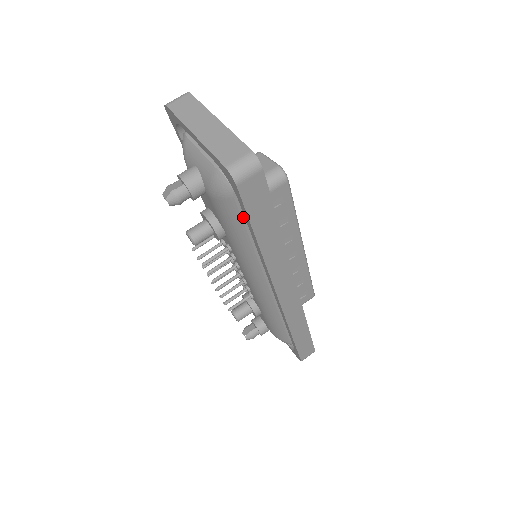
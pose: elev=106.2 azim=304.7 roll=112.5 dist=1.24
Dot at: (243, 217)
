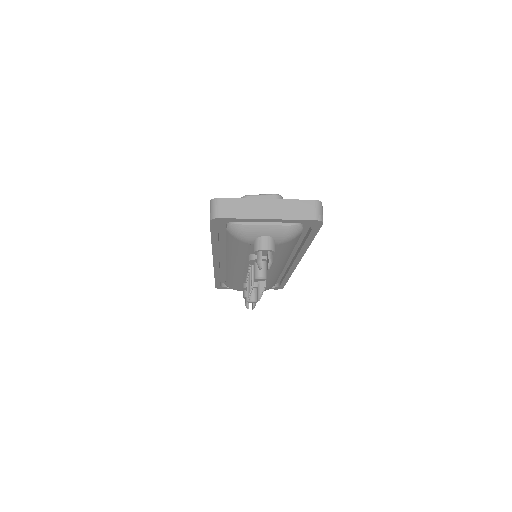
Dot at: (298, 238)
